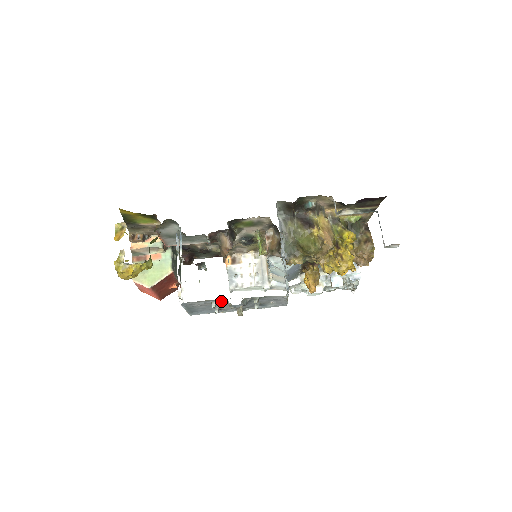
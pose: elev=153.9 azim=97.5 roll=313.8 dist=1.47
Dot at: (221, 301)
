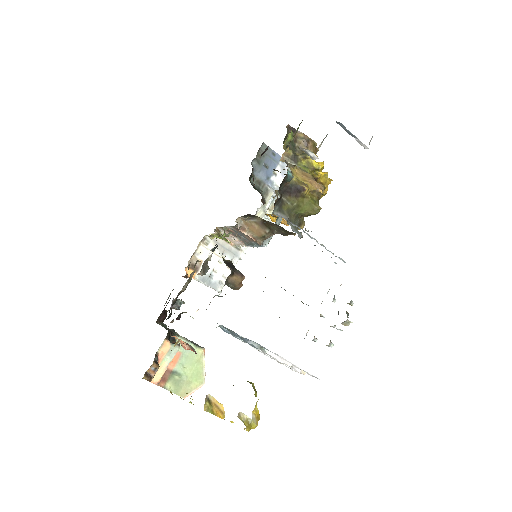
Dot at: occluded
